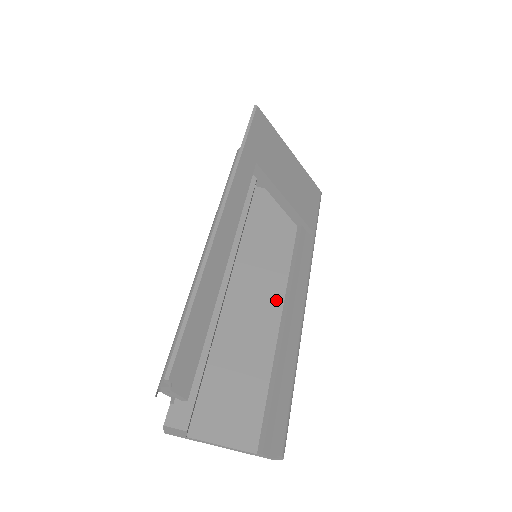
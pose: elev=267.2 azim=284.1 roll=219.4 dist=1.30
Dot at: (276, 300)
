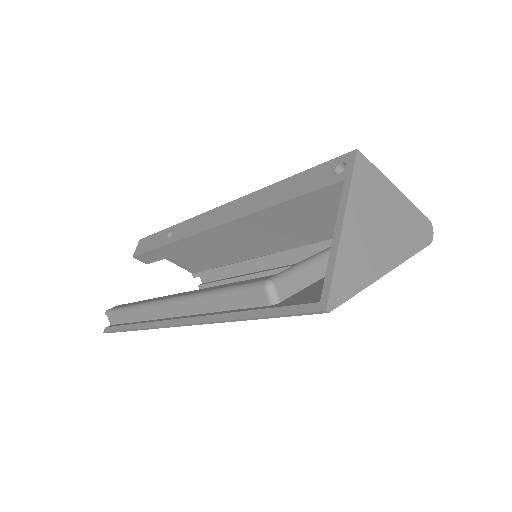
Dot at: (267, 249)
